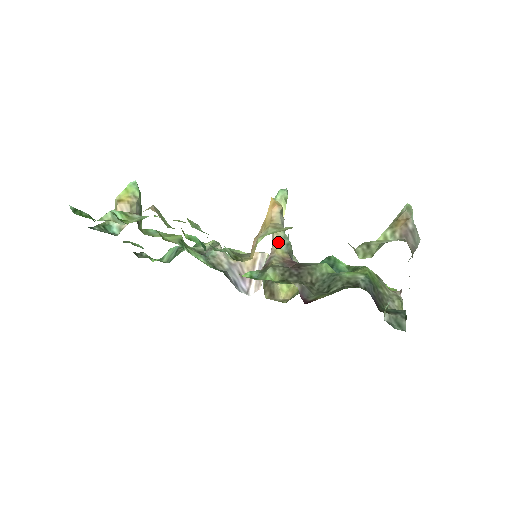
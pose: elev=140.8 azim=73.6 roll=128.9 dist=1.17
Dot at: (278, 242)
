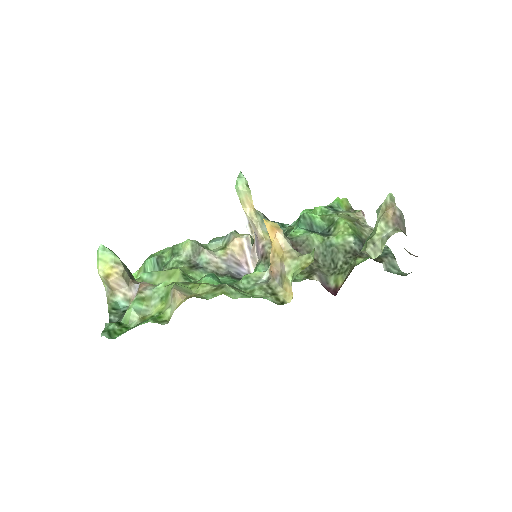
Dot at: (261, 228)
